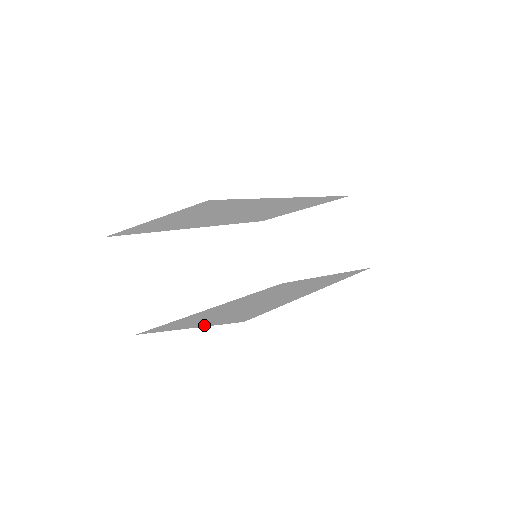
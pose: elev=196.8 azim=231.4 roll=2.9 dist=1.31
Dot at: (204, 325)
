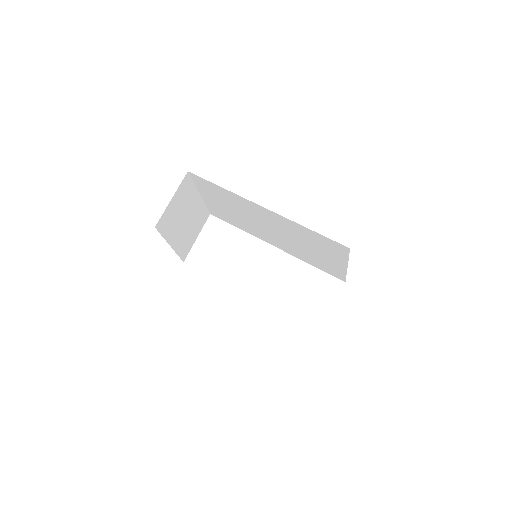
Dot at: occluded
